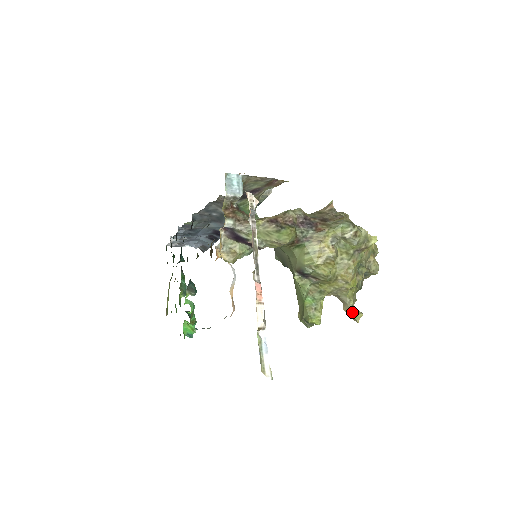
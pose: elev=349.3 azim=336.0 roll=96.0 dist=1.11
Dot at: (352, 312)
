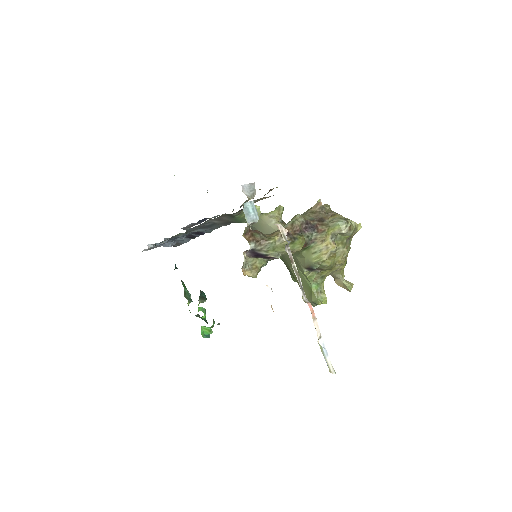
Dot at: (345, 285)
